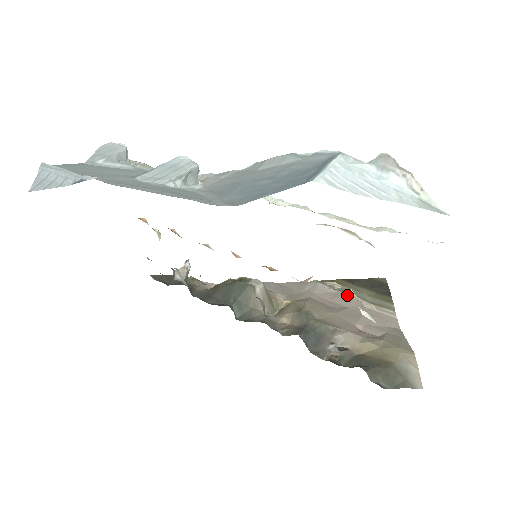
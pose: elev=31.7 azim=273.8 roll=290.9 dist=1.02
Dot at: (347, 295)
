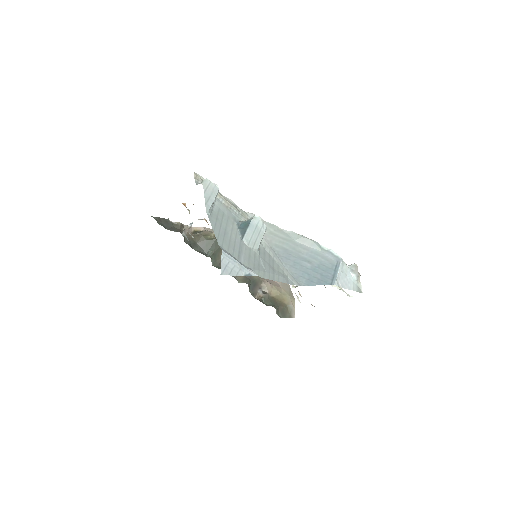
Dot at: occluded
